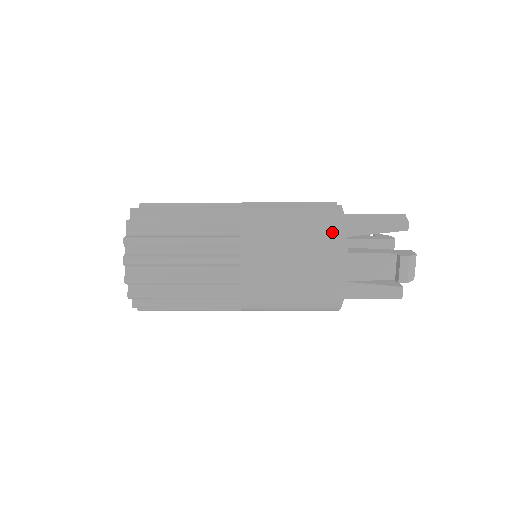
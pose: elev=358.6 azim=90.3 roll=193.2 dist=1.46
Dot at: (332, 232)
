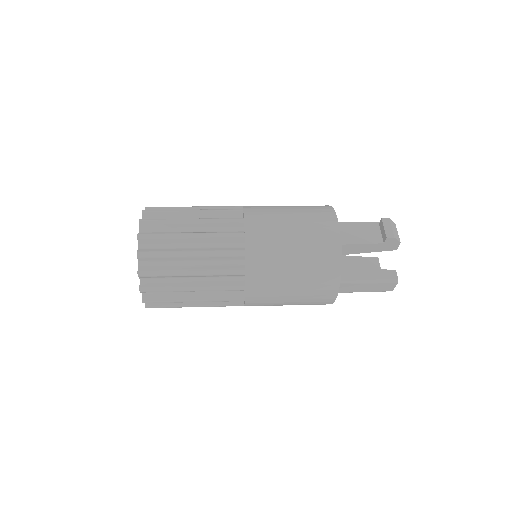
Dot at: (320, 207)
